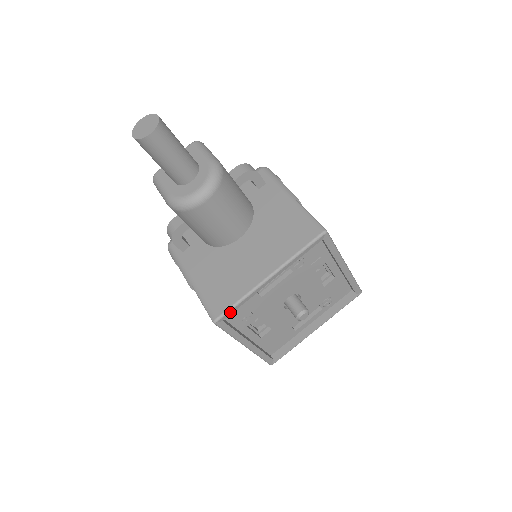
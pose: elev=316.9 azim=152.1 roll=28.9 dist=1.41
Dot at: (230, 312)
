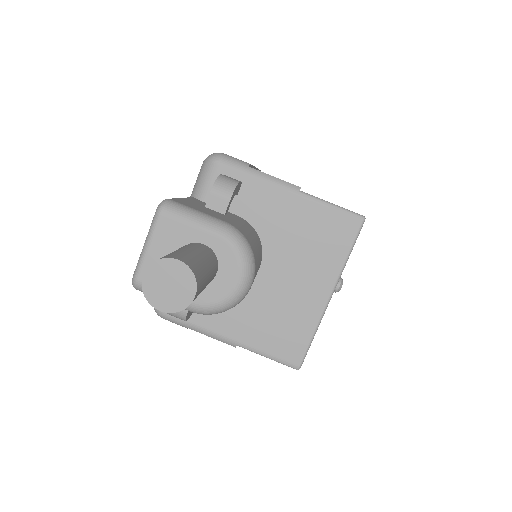
Dot at: (307, 350)
